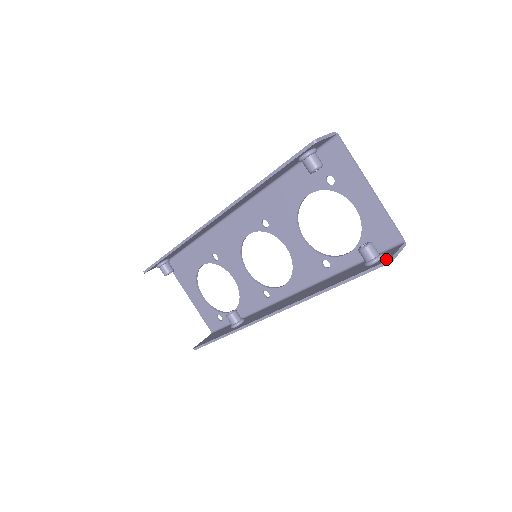
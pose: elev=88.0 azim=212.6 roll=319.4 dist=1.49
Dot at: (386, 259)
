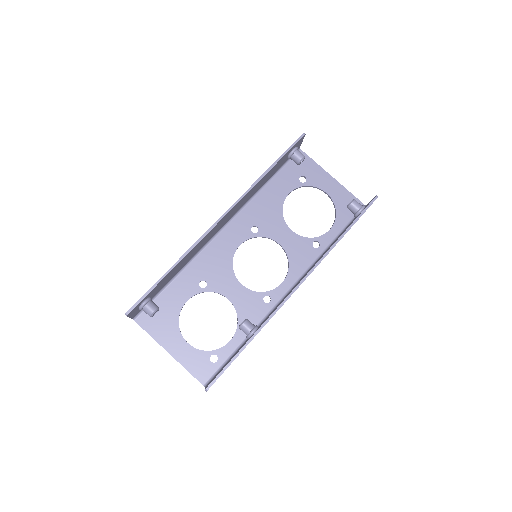
Dot at: (372, 199)
